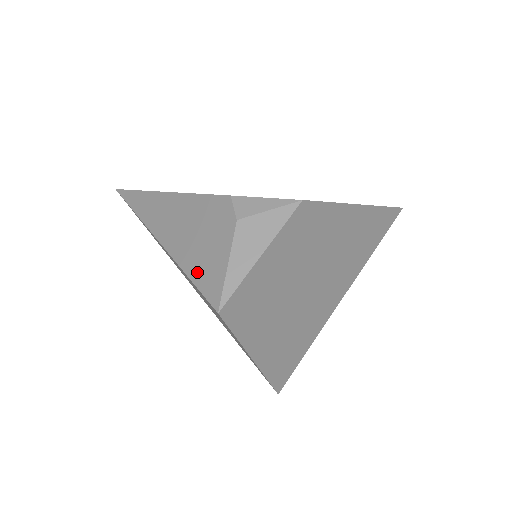
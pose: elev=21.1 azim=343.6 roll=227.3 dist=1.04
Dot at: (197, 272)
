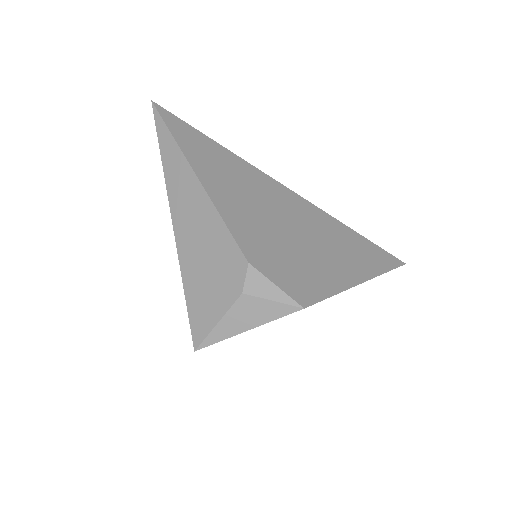
Dot at: (193, 299)
